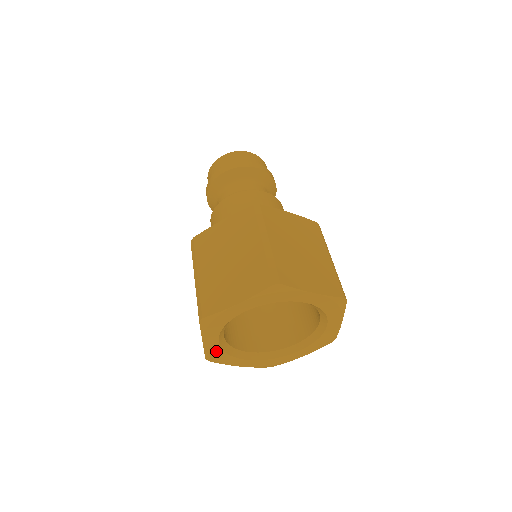
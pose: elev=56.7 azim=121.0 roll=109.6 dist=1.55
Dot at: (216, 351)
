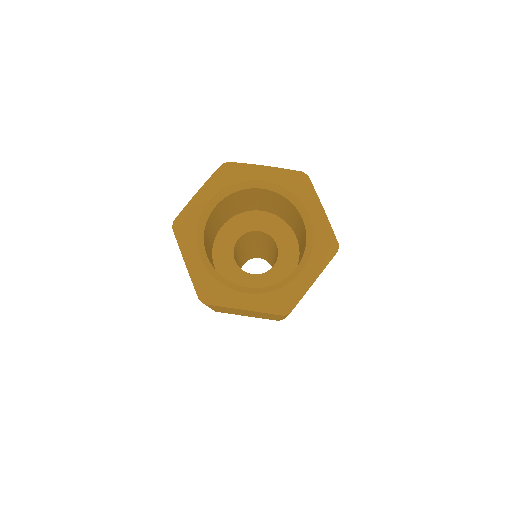
Dot at: (204, 277)
